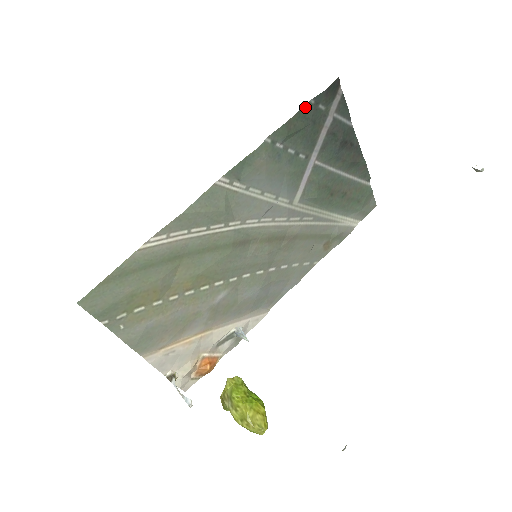
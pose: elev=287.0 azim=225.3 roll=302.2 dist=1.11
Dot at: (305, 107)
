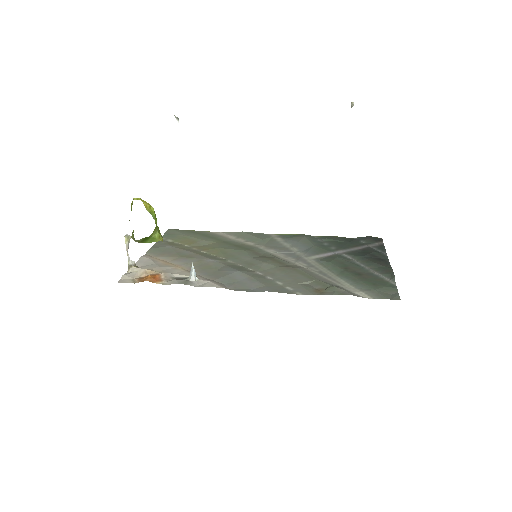
Dot at: (349, 239)
